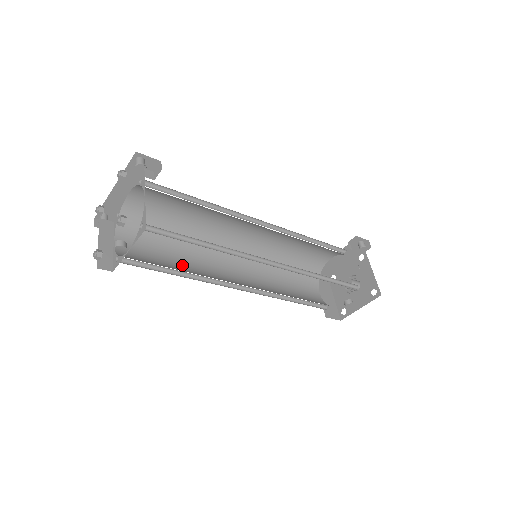
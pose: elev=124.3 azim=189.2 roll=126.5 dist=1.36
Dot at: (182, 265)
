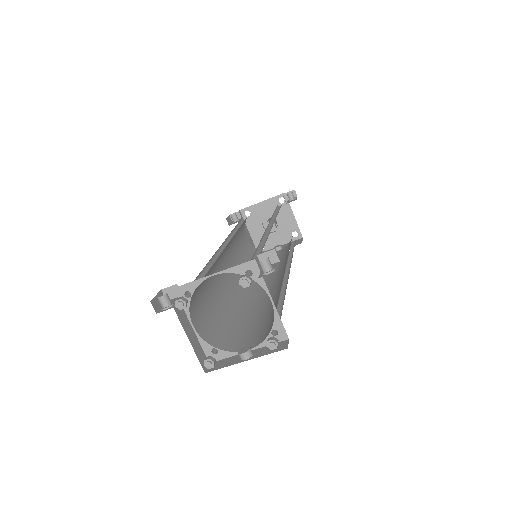
Dot at: (220, 302)
